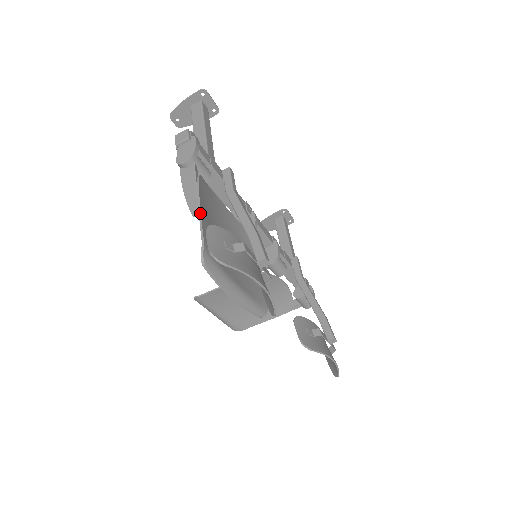
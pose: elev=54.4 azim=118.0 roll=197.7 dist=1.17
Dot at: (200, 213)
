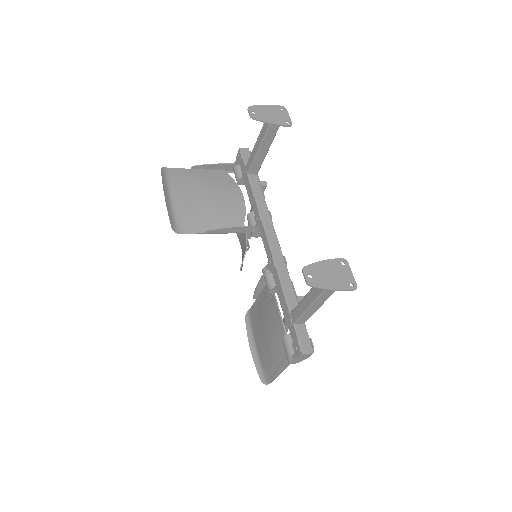
Dot at: occluded
